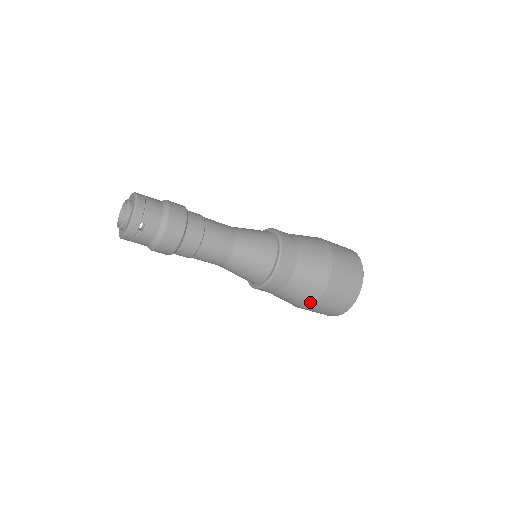
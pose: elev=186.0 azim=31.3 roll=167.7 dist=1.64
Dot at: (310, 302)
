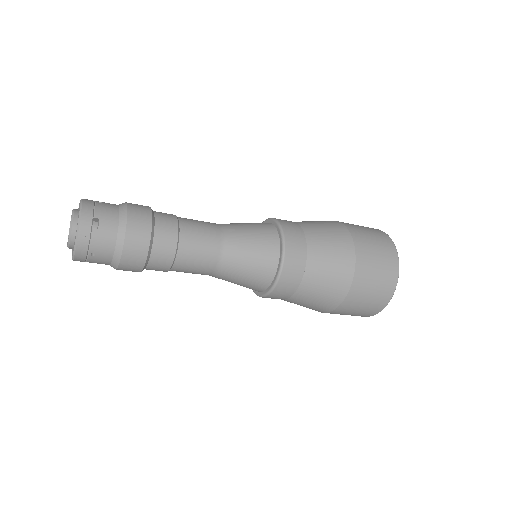
Dot at: (346, 283)
